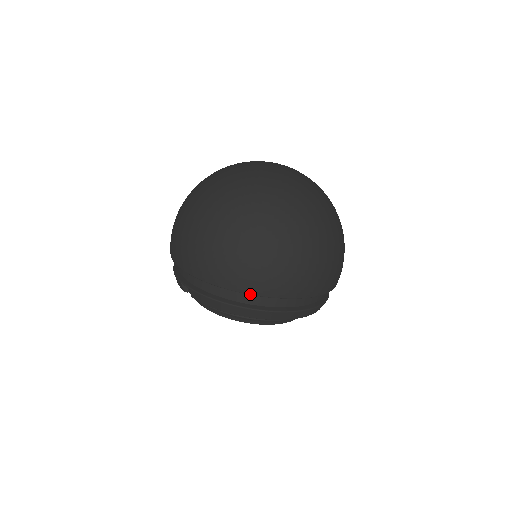
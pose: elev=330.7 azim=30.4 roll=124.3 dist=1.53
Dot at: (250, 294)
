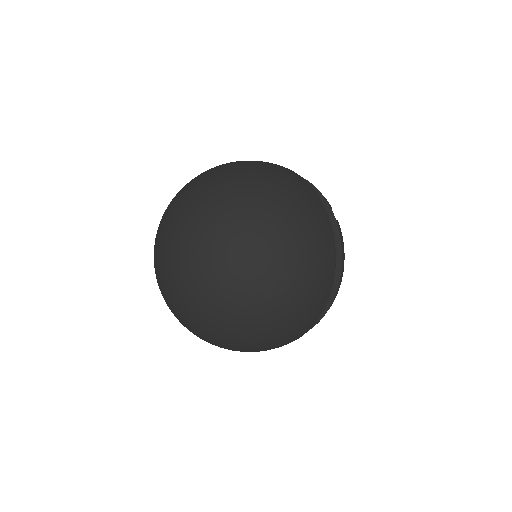
Dot at: (313, 325)
